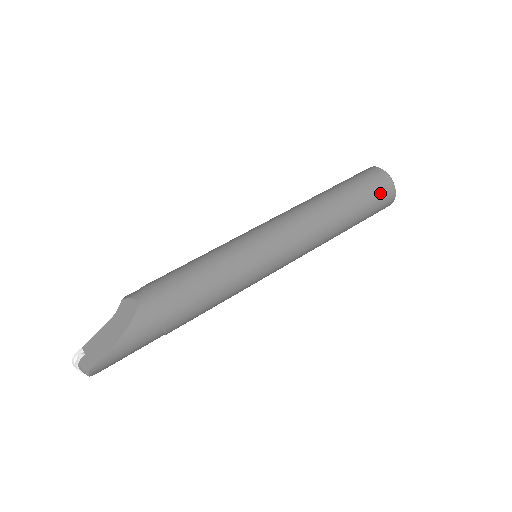
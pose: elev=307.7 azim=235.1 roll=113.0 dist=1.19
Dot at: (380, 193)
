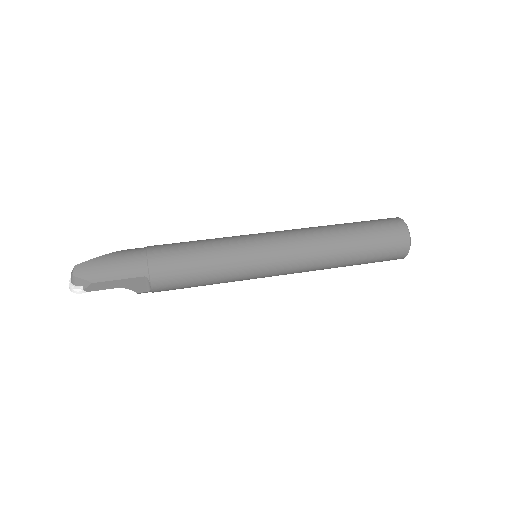
Dot at: (384, 221)
